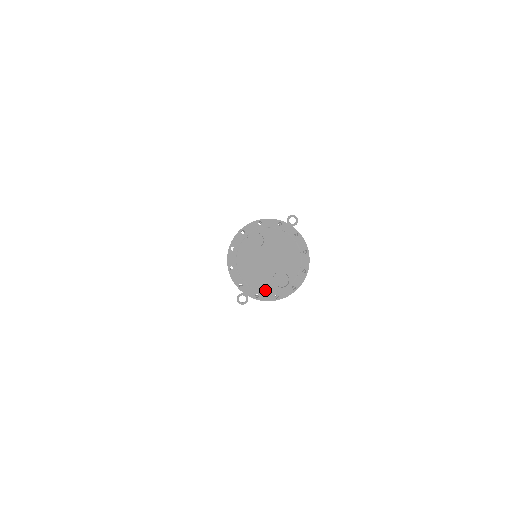
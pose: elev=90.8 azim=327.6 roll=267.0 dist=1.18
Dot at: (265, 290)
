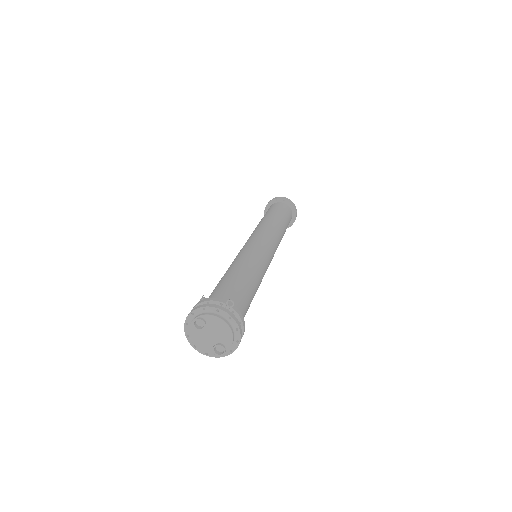
Dot at: (210, 353)
